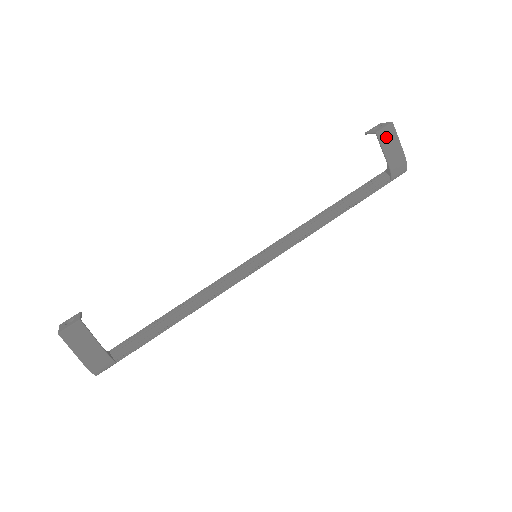
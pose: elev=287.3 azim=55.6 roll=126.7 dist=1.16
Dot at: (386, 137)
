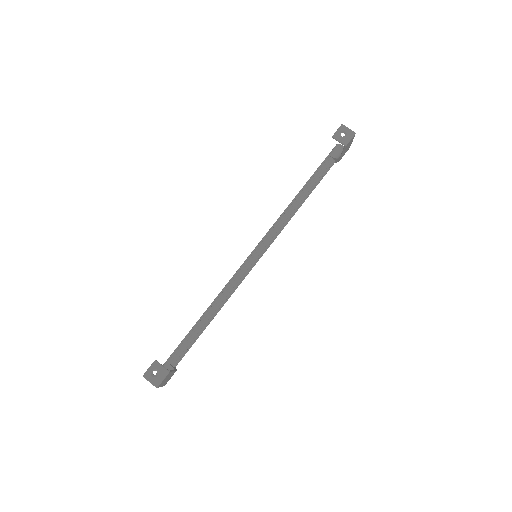
Dot at: (348, 144)
